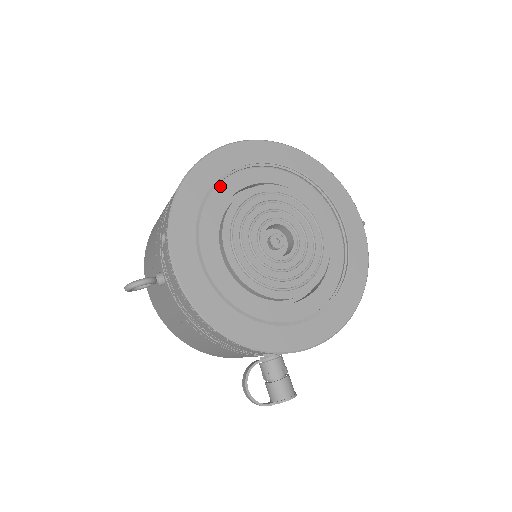
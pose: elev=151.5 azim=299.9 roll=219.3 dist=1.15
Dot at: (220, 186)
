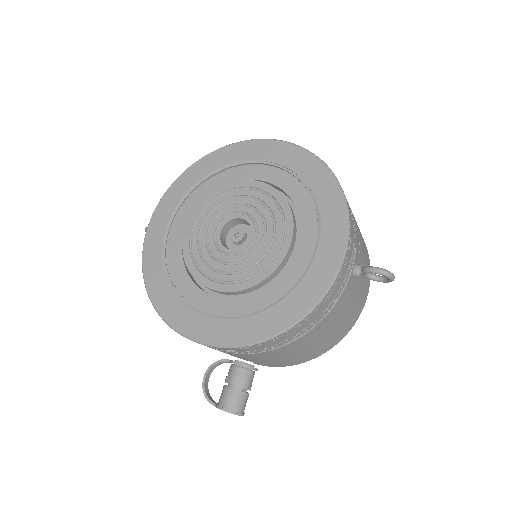
Dot at: (226, 173)
